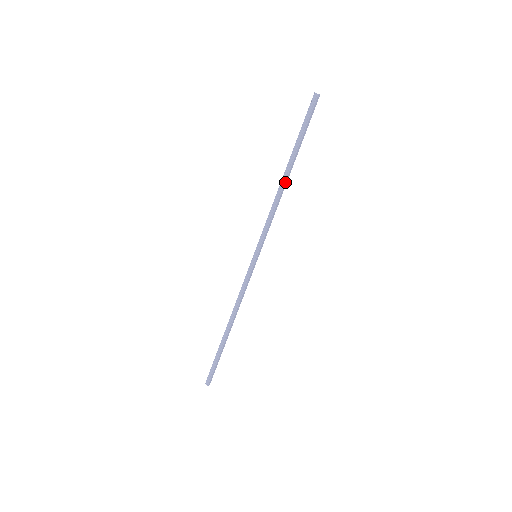
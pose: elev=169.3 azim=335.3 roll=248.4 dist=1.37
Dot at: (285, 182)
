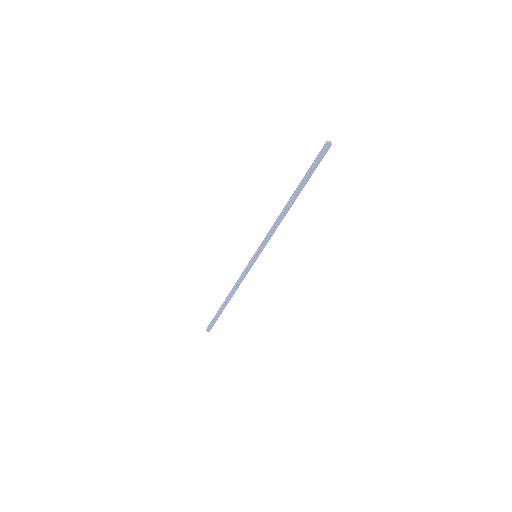
Dot at: (288, 208)
